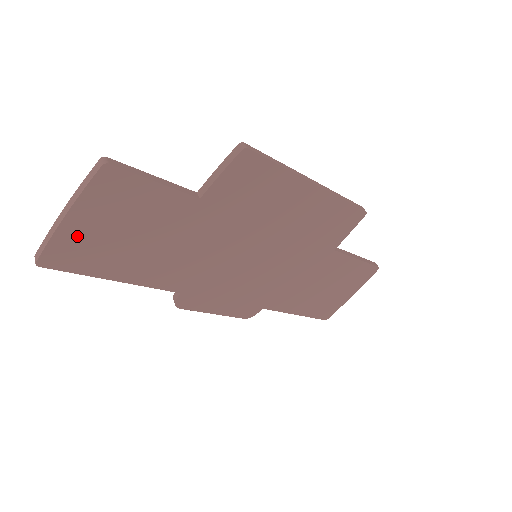
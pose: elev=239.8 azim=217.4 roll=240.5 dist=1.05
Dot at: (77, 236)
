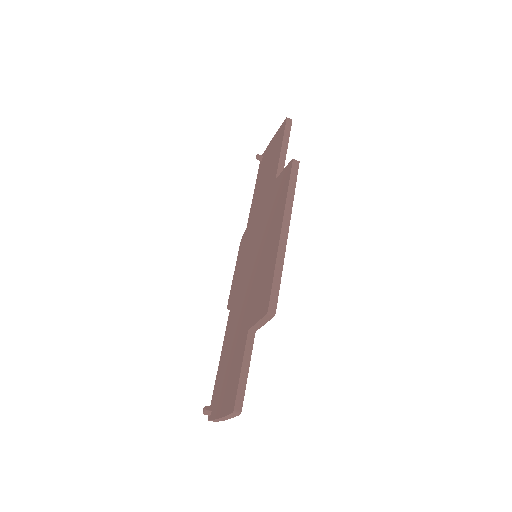
Dot at: occluded
